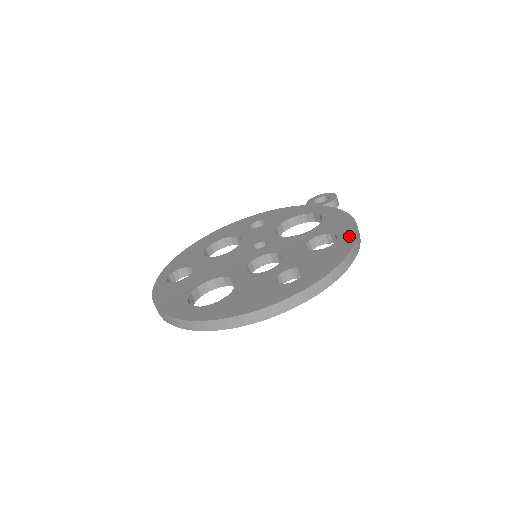
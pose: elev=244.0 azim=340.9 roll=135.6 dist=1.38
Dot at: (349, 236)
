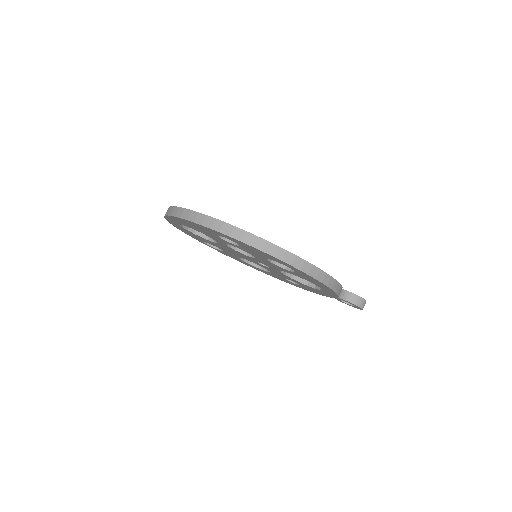
Dot at: occluded
